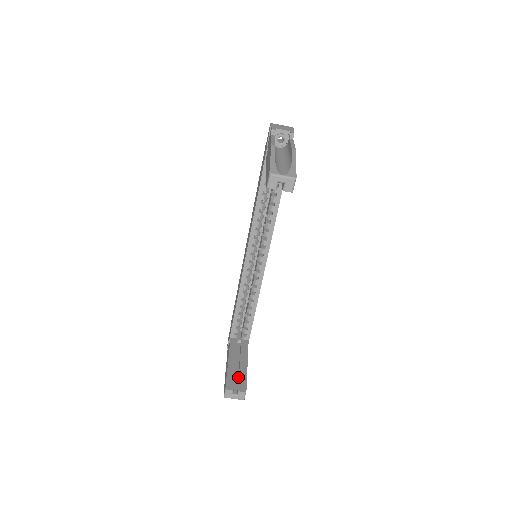
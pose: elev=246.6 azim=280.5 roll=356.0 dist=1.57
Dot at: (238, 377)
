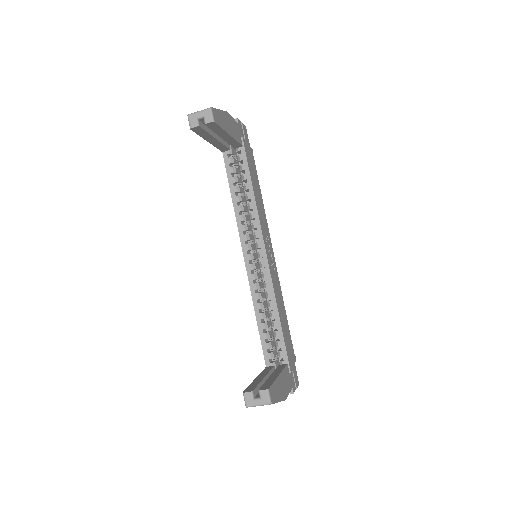
Dot at: occluded
